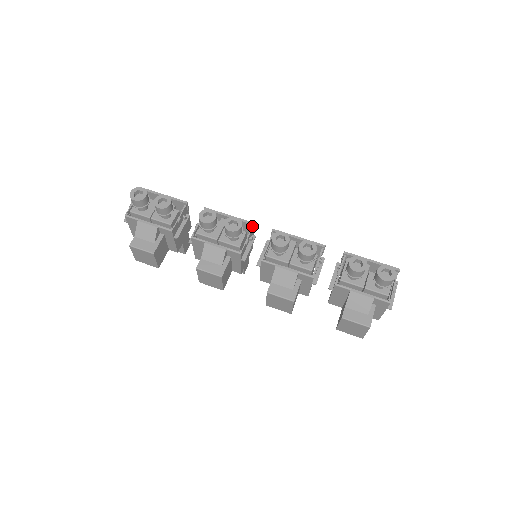
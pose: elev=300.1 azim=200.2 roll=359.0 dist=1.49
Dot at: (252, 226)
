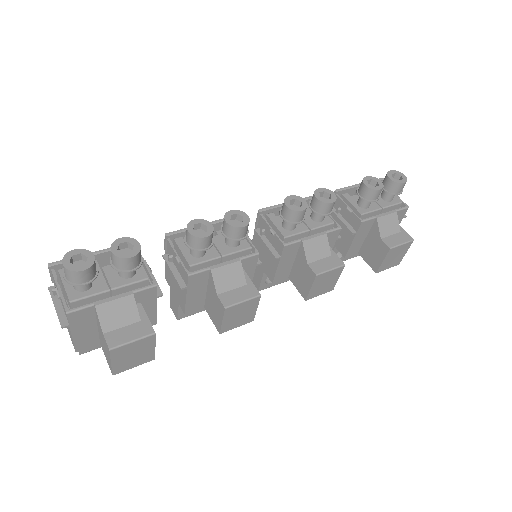
Dot at: occluded
